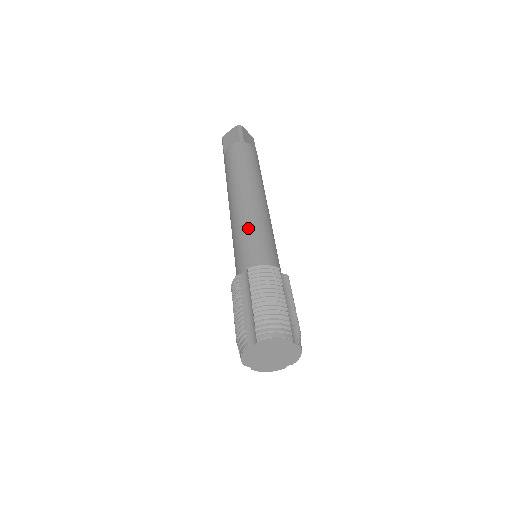
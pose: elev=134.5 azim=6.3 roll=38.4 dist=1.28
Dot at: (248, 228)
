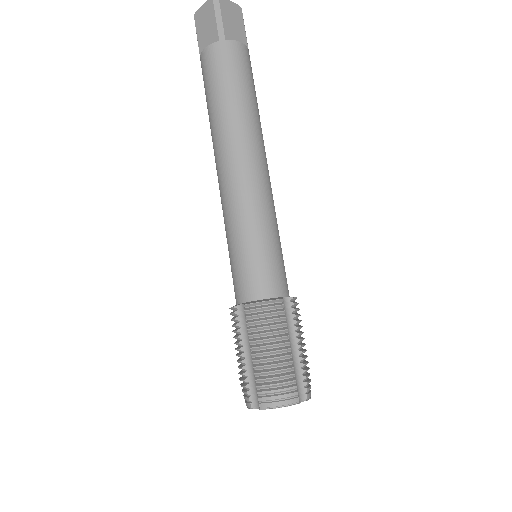
Dot at: (241, 230)
